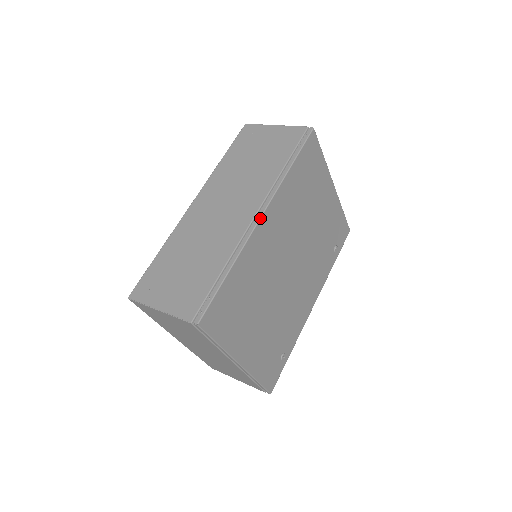
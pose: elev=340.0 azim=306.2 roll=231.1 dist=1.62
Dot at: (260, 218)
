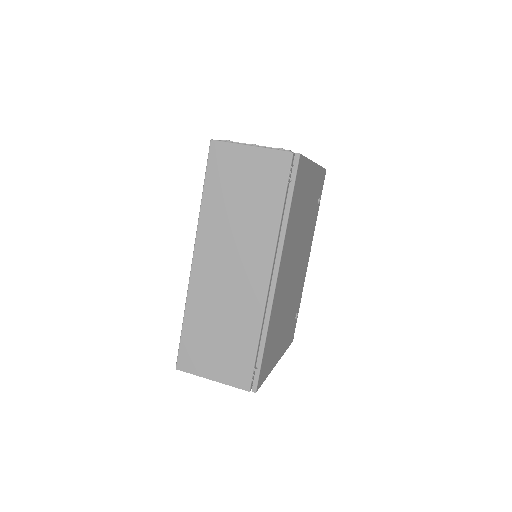
Dot at: (276, 282)
